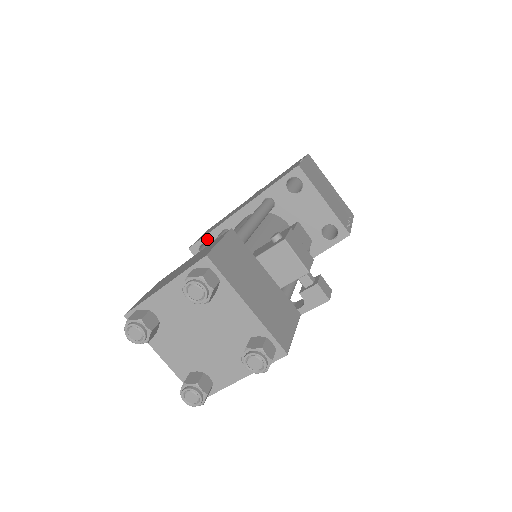
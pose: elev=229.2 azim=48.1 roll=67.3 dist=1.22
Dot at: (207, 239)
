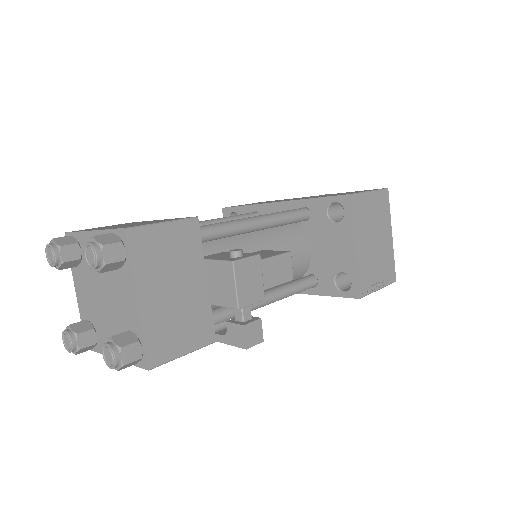
Dot at: (240, 210)
